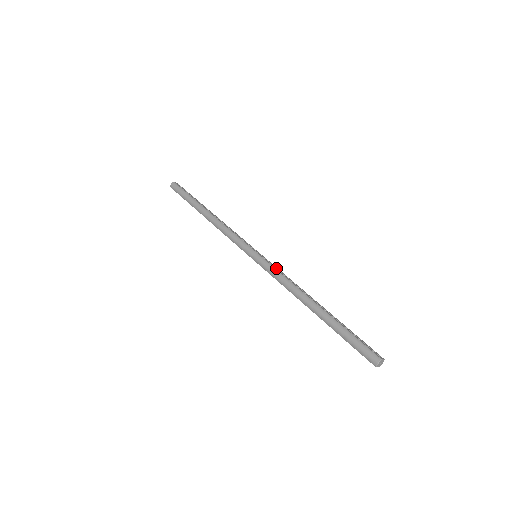
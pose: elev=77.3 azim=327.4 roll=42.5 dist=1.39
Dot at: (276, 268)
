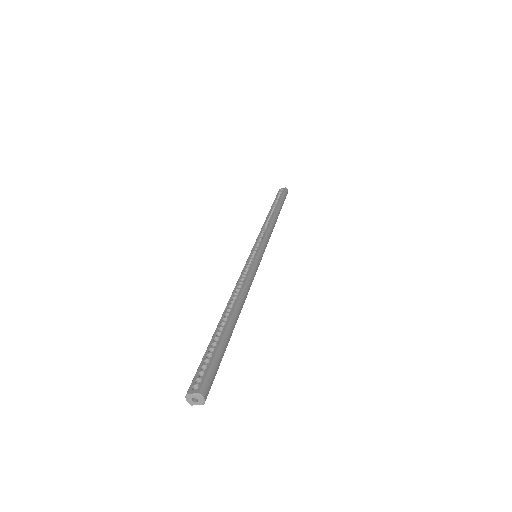
Dot at: (248, 268)
